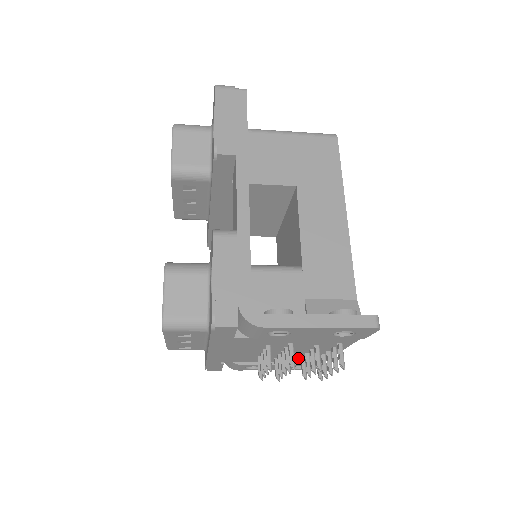
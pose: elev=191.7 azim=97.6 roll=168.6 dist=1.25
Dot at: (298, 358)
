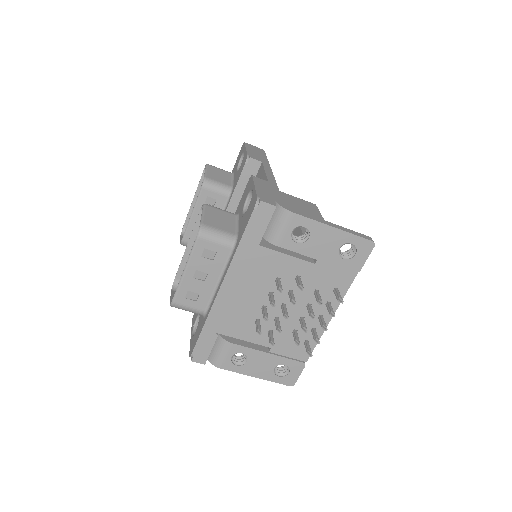
Dot at: (288, 338)
